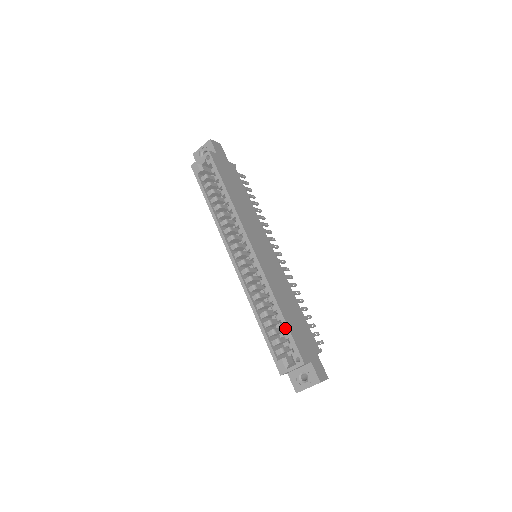
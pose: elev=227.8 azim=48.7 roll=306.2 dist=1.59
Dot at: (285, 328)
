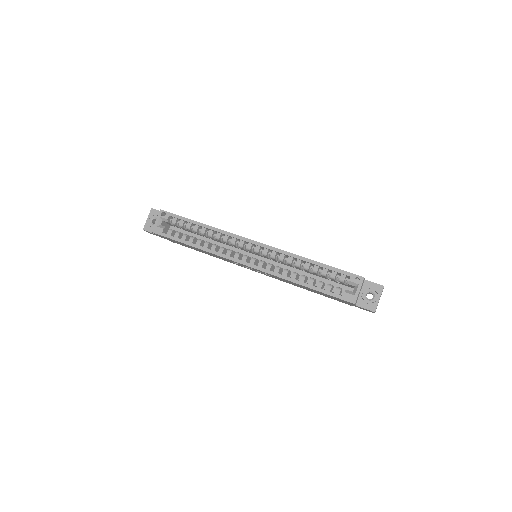
Dot at: (328, 268)
